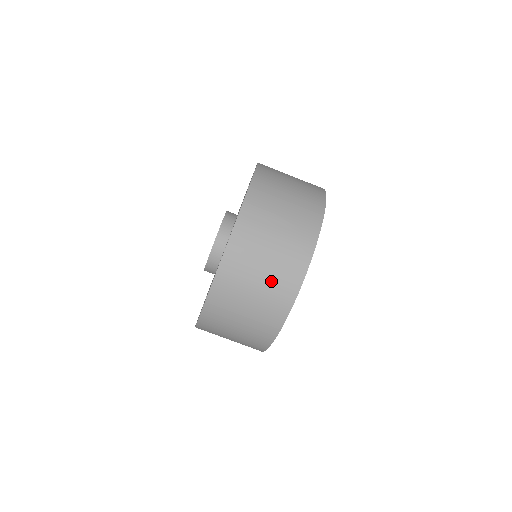
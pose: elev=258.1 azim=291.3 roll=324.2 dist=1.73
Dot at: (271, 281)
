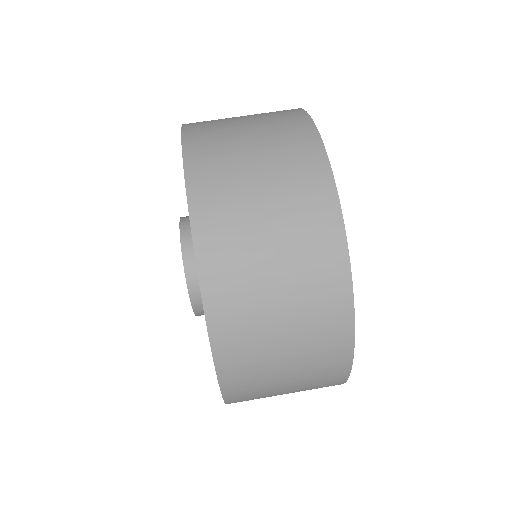
Dot at: (260, 115)
